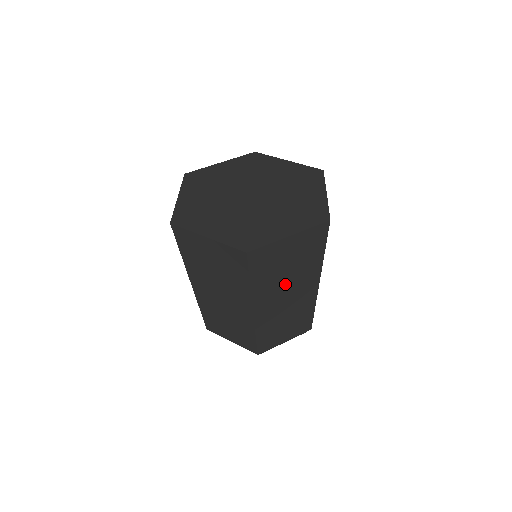
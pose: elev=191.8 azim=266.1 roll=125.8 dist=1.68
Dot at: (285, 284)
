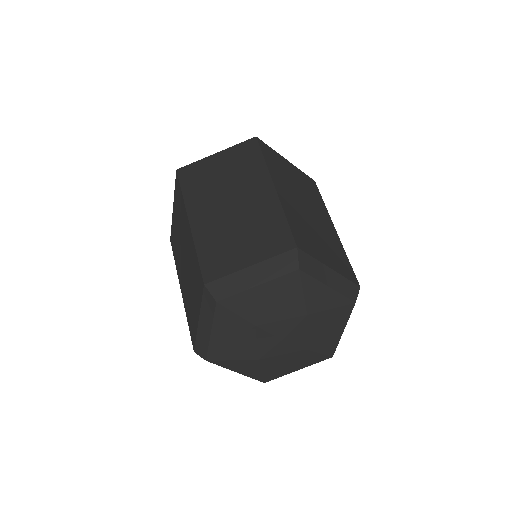
Dot at: (224, 190)
